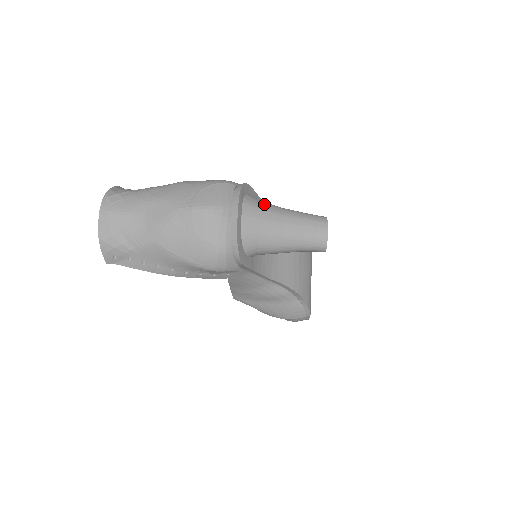
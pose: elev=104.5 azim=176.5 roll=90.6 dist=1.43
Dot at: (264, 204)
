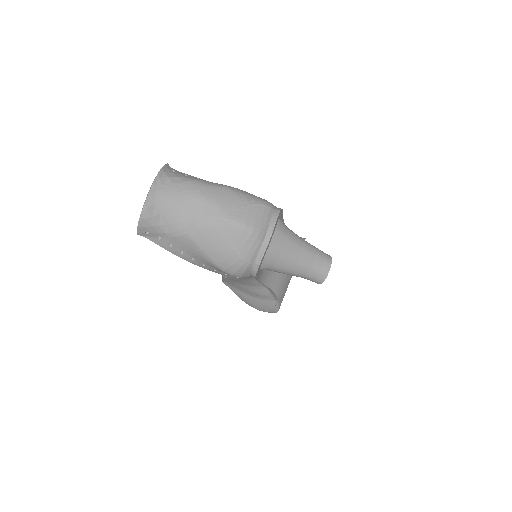
Dot at: (290, 233)
